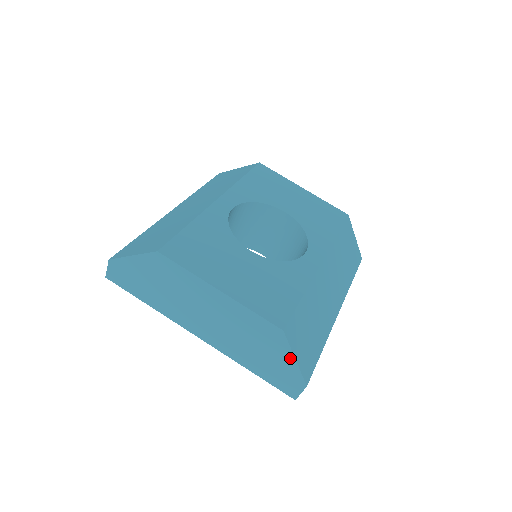
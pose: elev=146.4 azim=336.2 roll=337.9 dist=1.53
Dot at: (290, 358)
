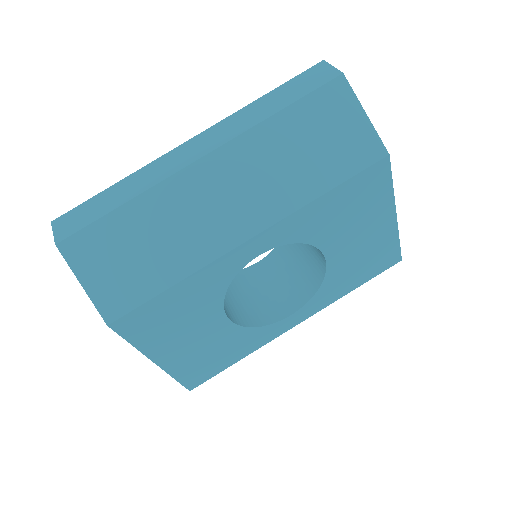
Dot at: occluded
